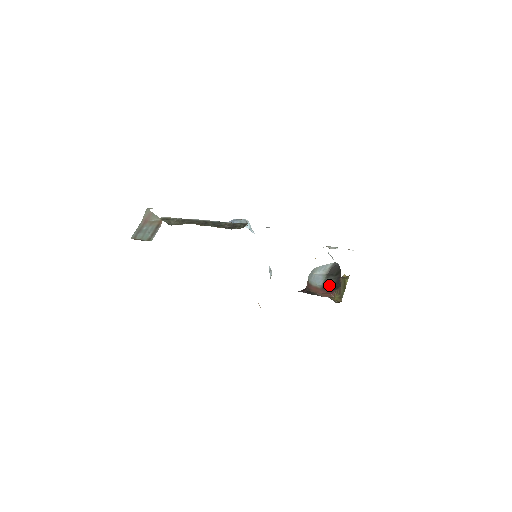
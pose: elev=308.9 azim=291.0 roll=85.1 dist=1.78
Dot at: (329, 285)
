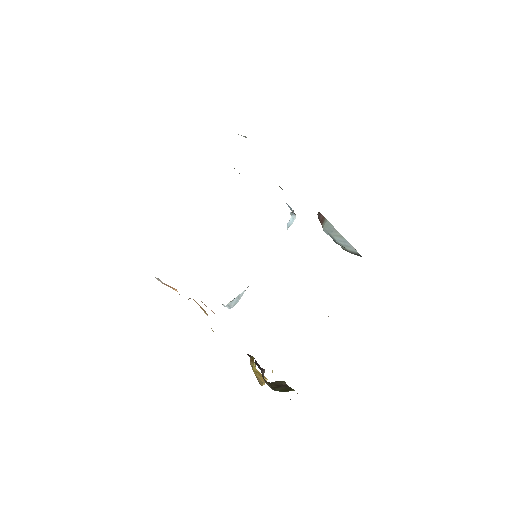
Dot at: occluded
